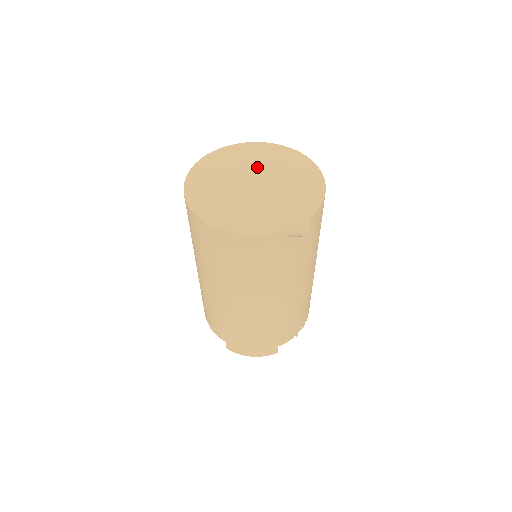
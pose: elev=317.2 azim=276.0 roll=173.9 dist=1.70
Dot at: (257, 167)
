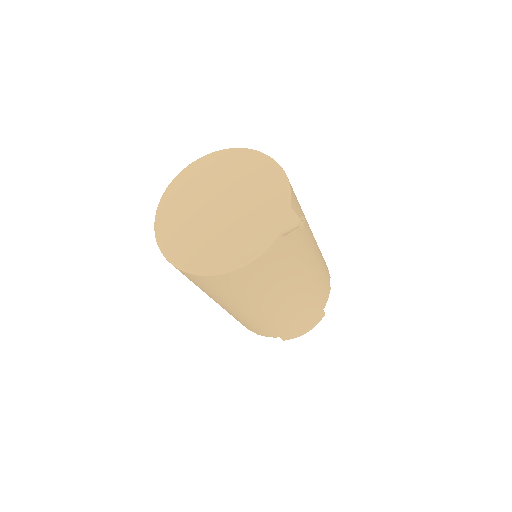
Dot at: (209, 190)
